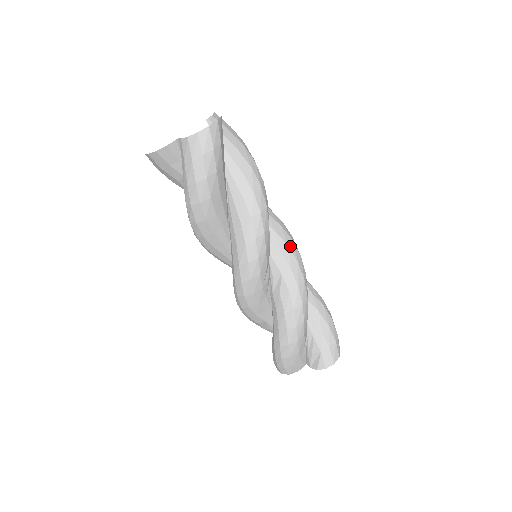
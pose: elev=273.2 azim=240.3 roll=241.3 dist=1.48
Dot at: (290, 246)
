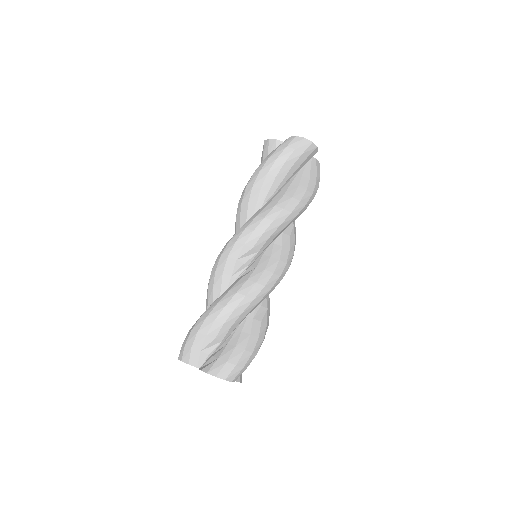
Dot at: (281, 262)
